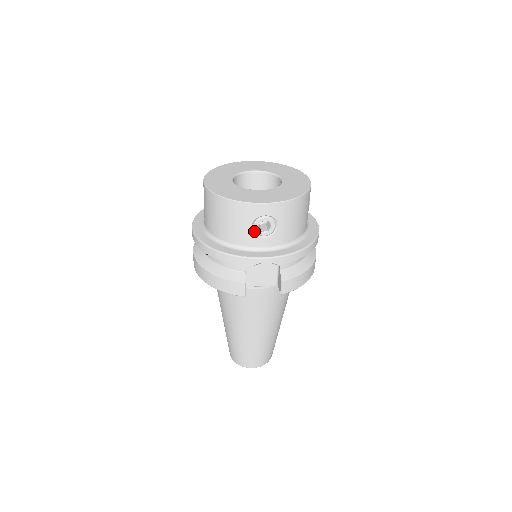
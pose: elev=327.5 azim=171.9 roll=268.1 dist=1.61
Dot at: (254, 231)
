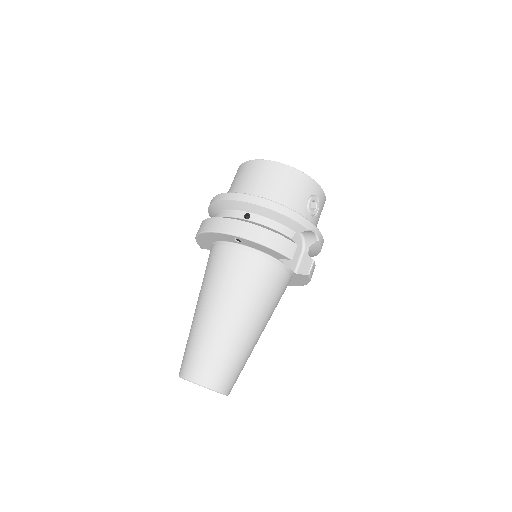
Dot at: (307, 205)
